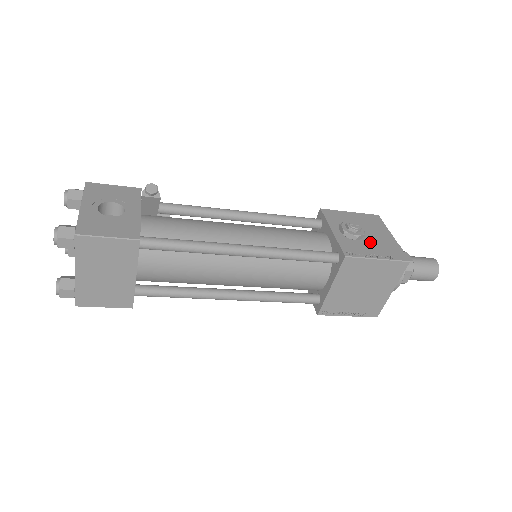
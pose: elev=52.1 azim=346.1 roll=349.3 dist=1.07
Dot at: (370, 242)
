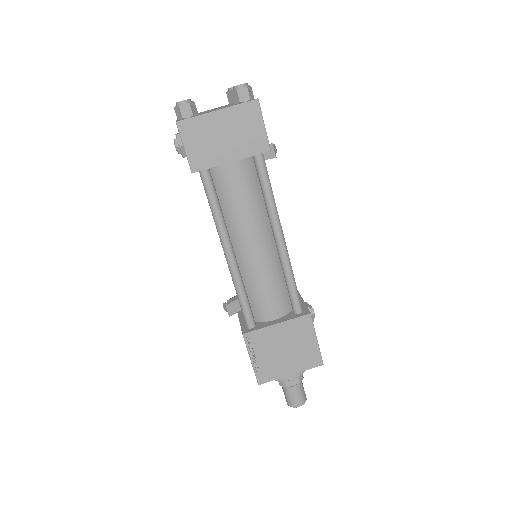
Dot at: occluded
